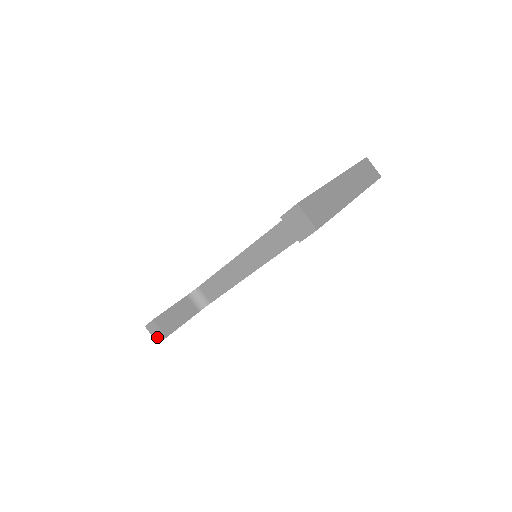
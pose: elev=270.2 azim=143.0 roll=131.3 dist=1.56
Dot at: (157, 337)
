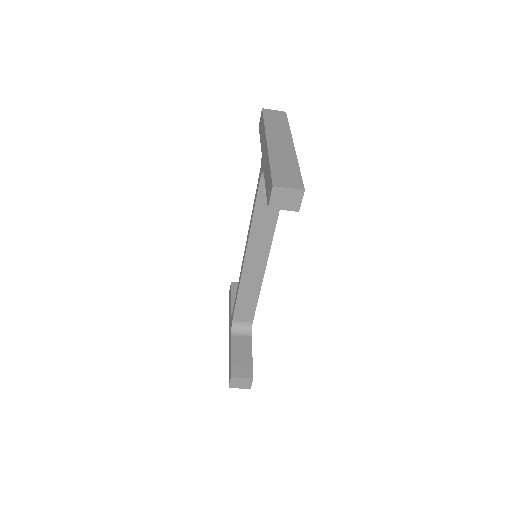
Dot at: (246, 385)
